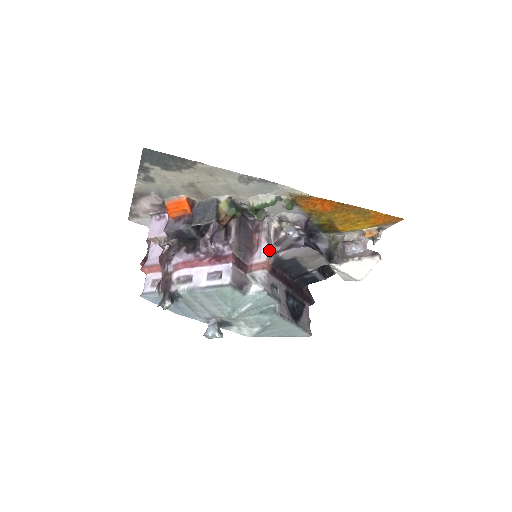
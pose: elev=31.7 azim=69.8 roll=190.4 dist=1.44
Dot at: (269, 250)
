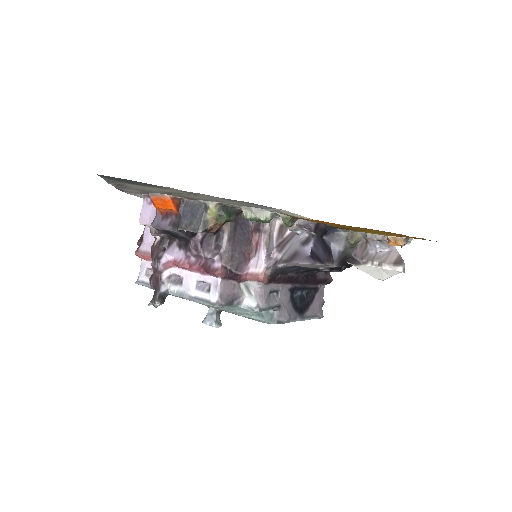
Dot at: (268, 257)
